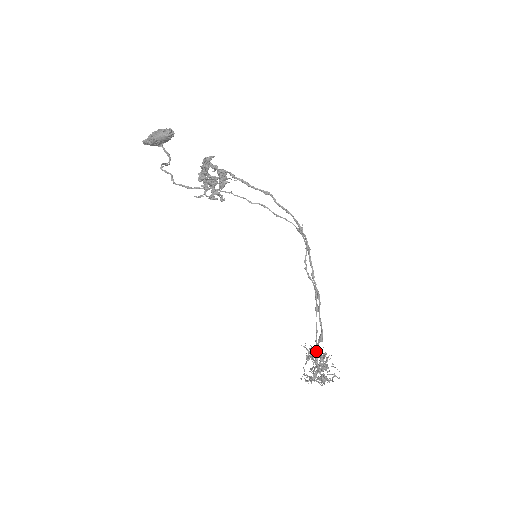
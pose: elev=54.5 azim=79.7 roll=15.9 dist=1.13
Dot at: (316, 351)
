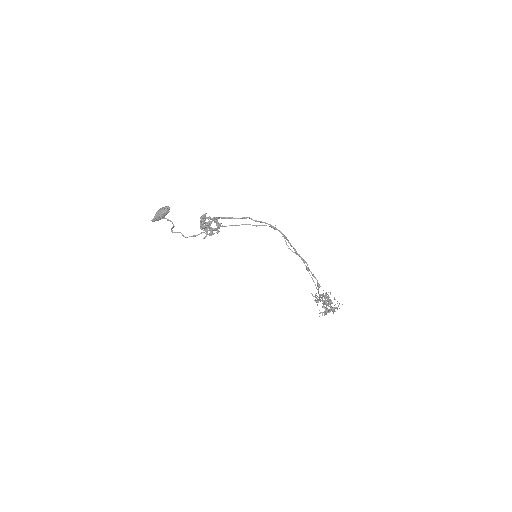
Dot at: (320, 294)
